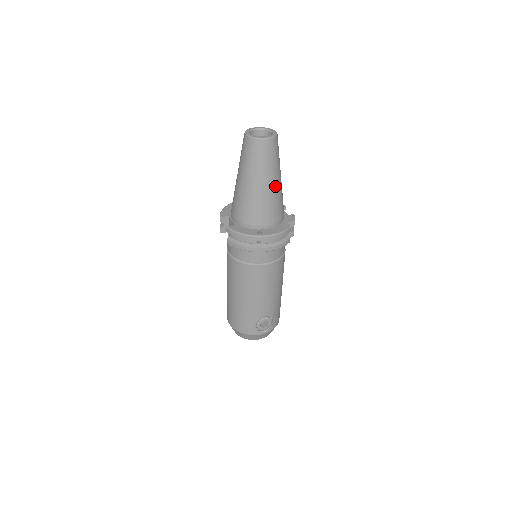
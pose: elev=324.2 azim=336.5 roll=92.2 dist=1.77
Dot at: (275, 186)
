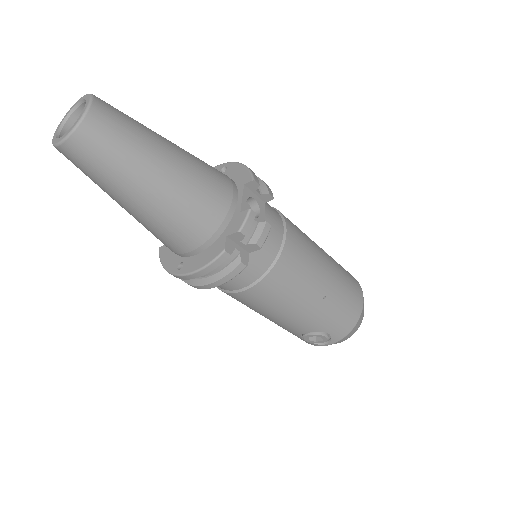
Dot at: (150, 200)
